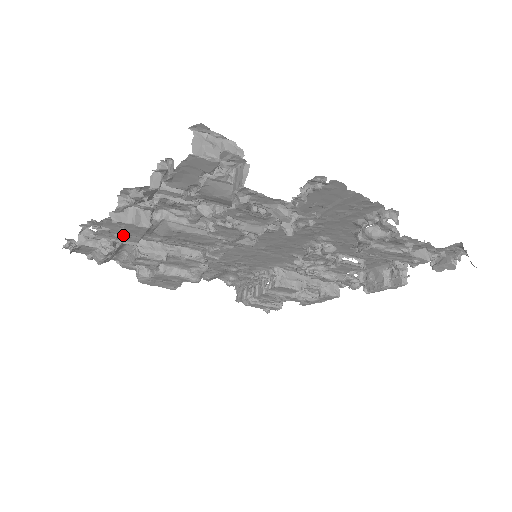
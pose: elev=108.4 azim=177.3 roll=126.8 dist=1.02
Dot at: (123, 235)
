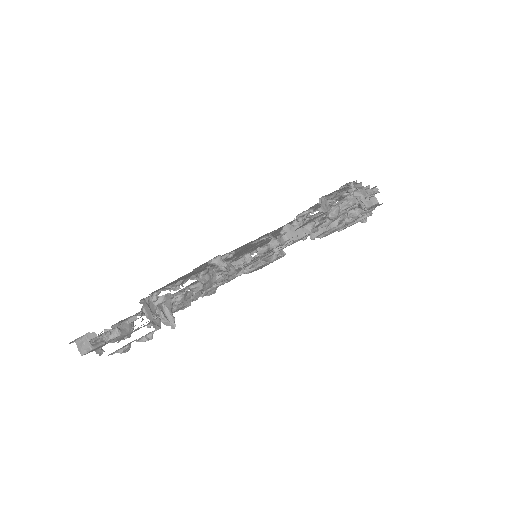
Dot at: occluded
